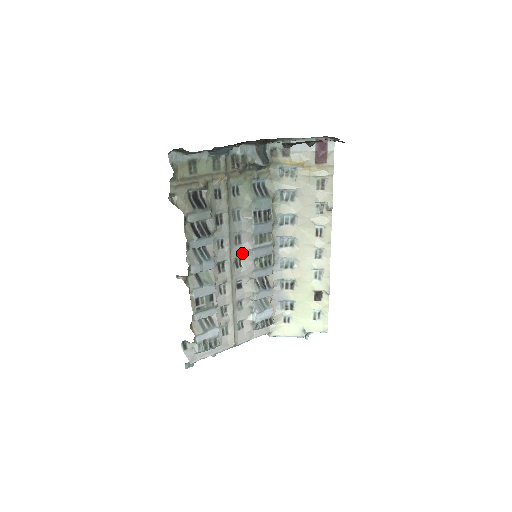
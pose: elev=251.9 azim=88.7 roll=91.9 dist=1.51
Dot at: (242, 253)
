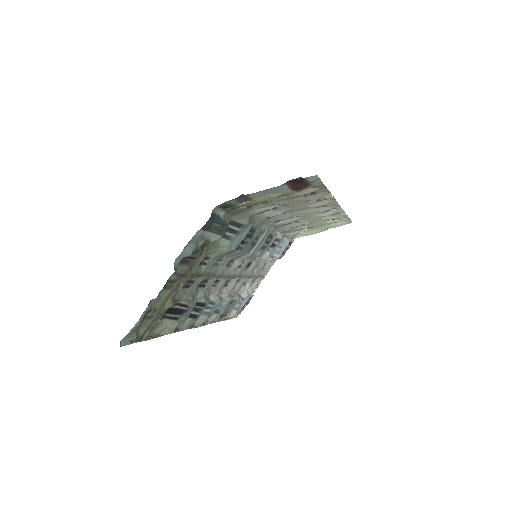
Dot at: occluded
